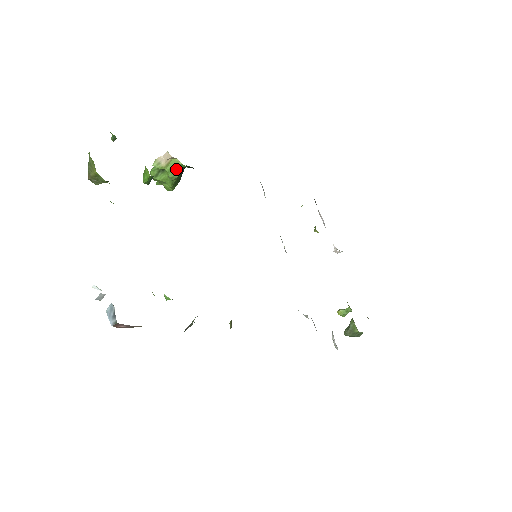
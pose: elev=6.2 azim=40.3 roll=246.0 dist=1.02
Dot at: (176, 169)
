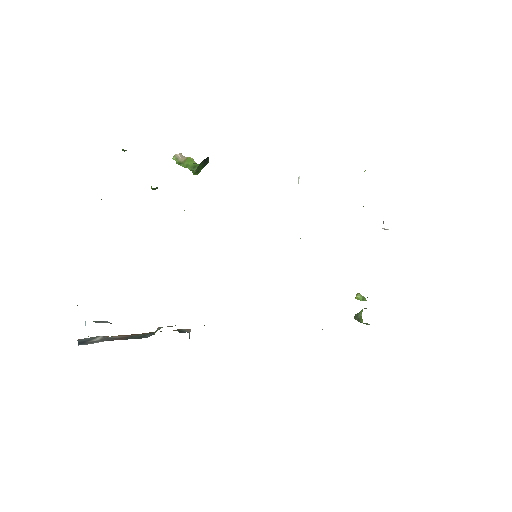
Dot at: (193, 165)
